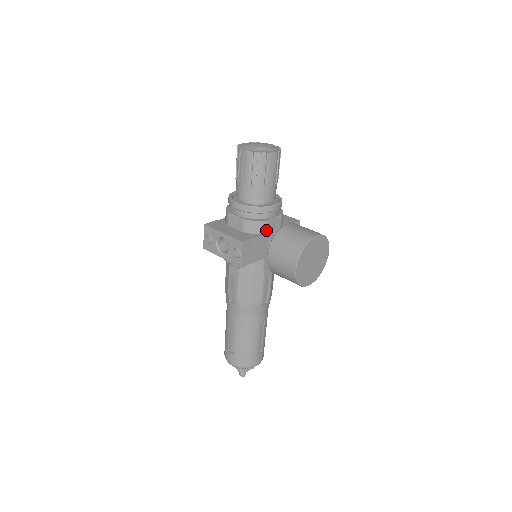
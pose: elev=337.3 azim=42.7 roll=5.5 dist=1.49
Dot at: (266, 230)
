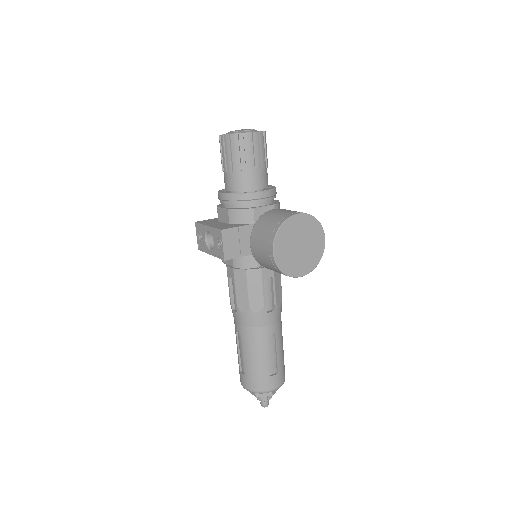
Dot at: (253, 219)
